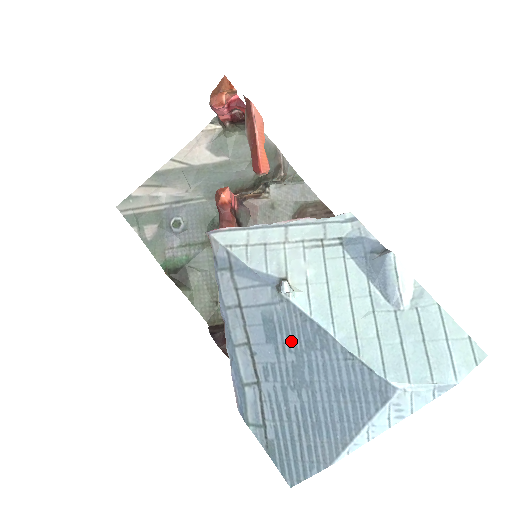
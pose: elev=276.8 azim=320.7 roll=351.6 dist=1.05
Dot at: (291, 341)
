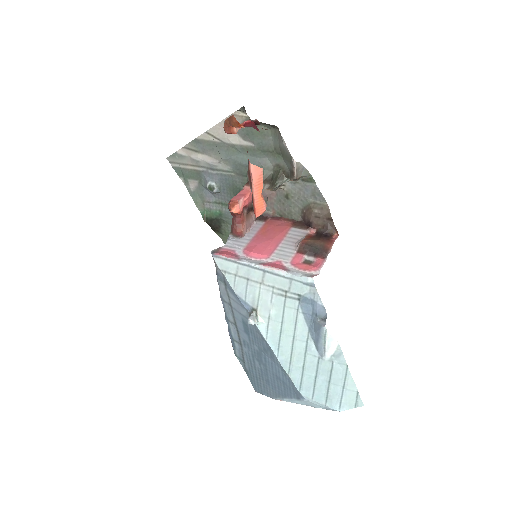
Dot at: (256, 341)
